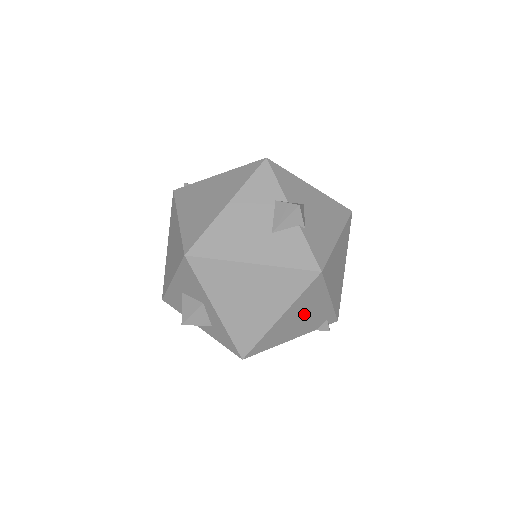
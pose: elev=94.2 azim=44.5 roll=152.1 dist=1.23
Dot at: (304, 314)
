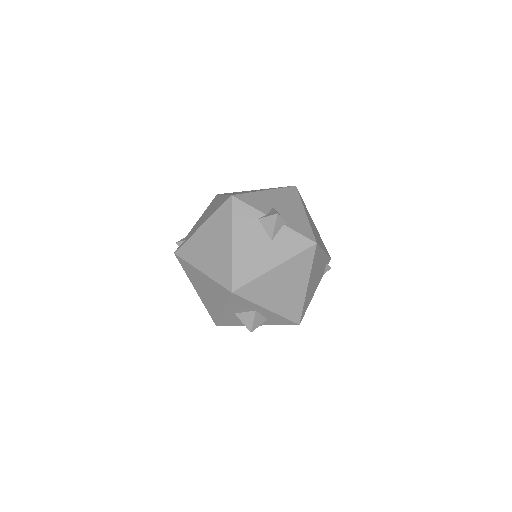
Dot at: (316, 272)
